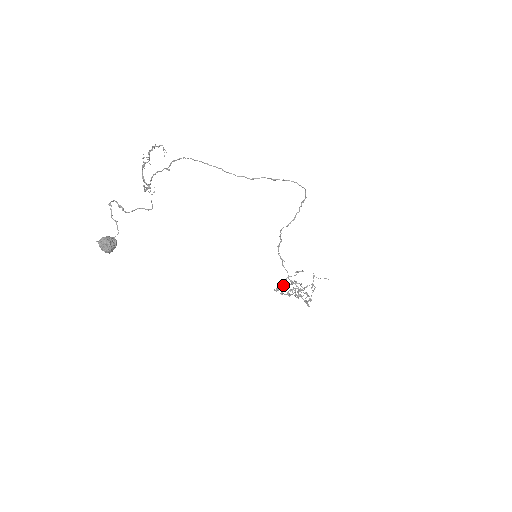
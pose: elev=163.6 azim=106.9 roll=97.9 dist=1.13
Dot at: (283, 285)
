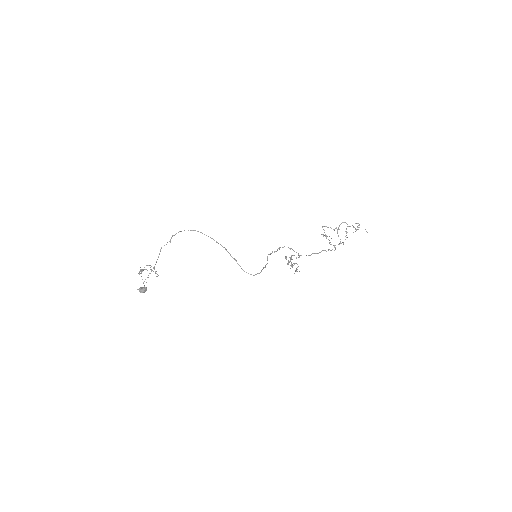
Dot at: (322, 227)
